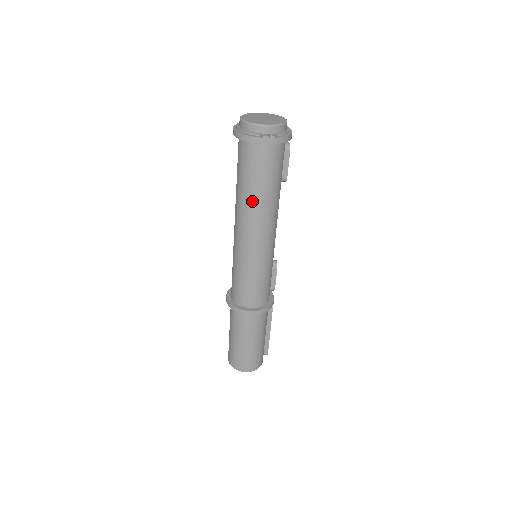
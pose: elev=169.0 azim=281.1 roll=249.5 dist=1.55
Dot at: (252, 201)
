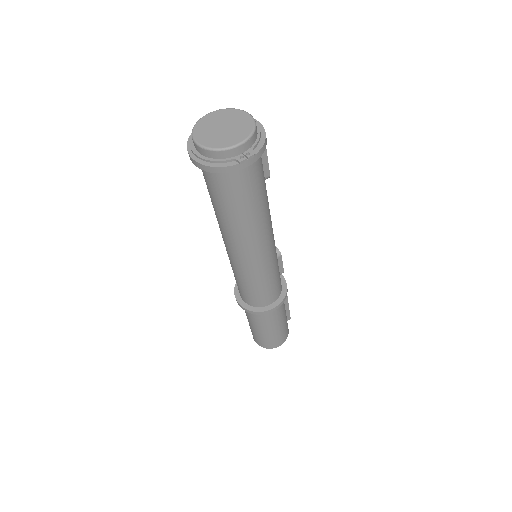
Dot at: (244, 223)
